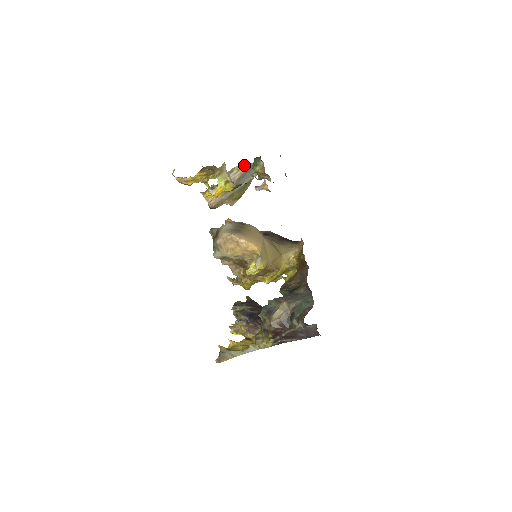
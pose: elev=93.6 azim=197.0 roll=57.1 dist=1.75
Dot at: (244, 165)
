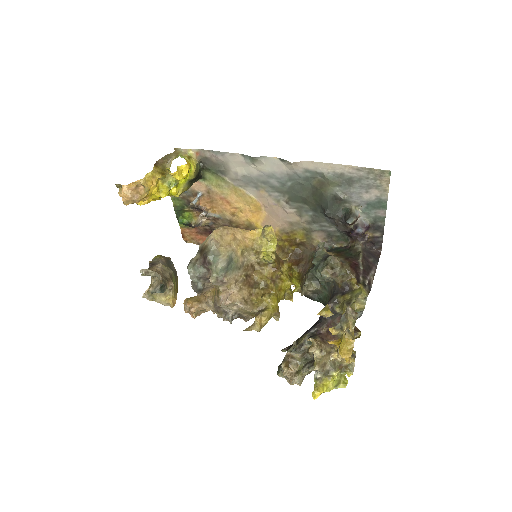
Dot at: (161, 256)
